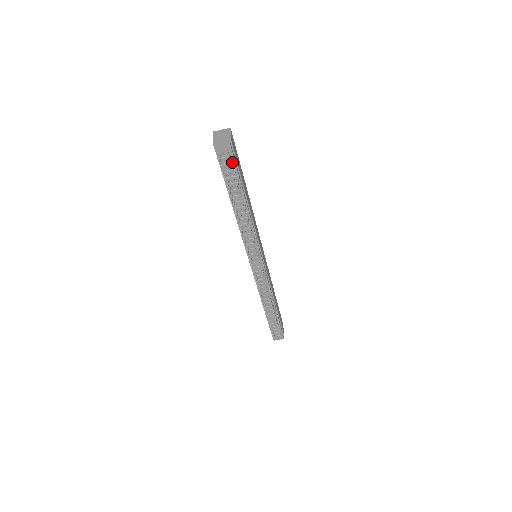
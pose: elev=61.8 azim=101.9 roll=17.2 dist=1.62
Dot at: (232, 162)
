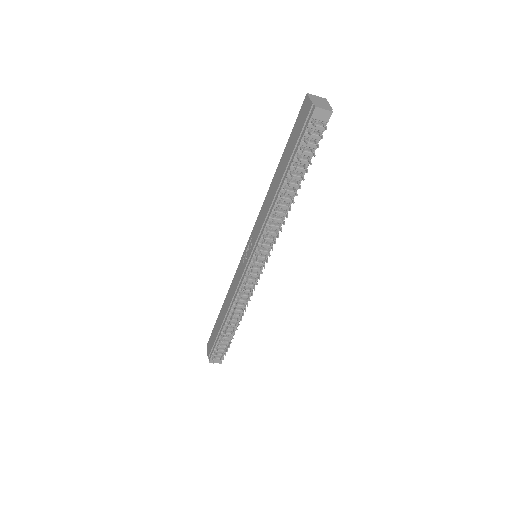
Dot at: occluded
